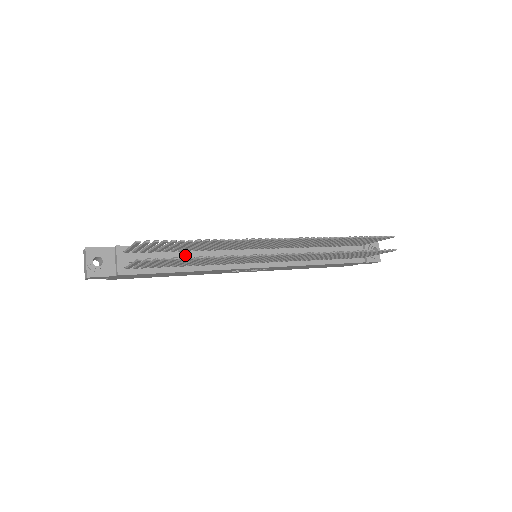
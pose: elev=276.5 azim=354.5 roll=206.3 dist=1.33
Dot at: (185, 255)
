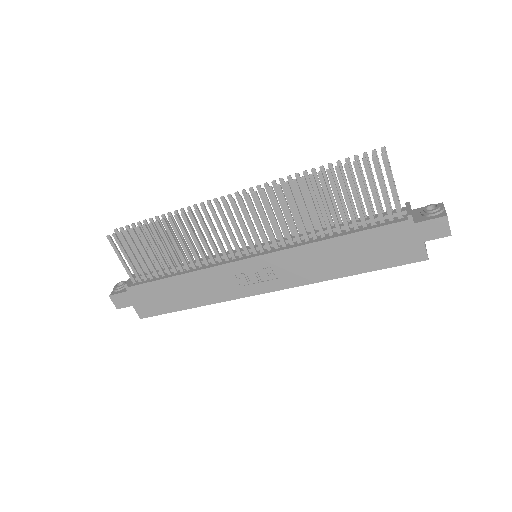
Dot at: (181, 264)
